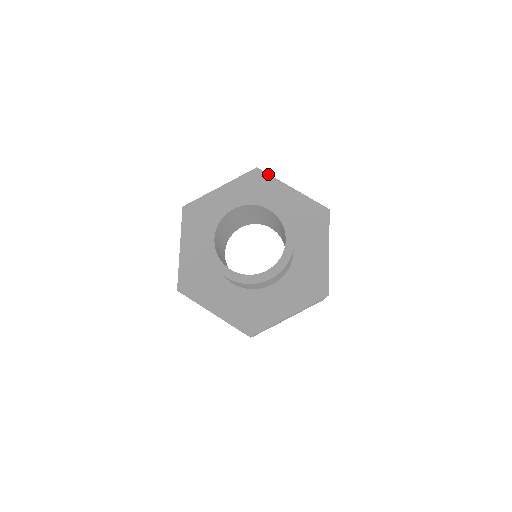
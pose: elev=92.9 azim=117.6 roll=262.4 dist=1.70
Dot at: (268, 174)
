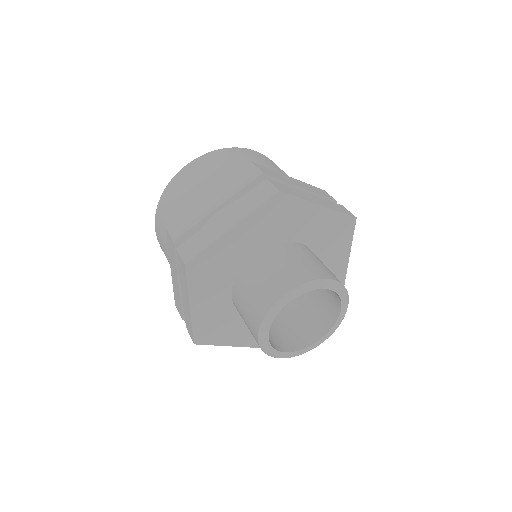
Dot at: (294, 196)
